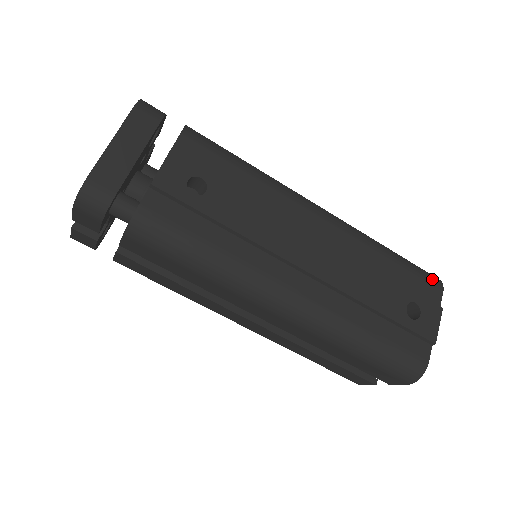
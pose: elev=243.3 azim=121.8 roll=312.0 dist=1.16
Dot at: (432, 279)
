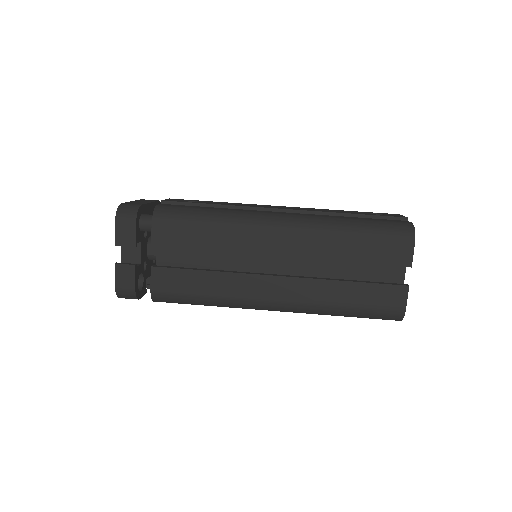
Dot at: occluded
